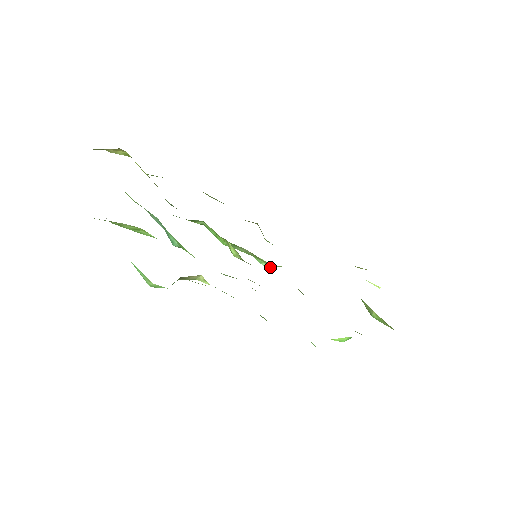
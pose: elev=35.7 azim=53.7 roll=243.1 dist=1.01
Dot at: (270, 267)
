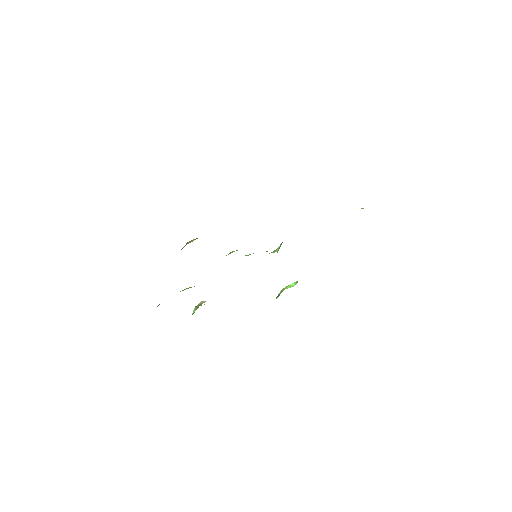
Dot at: (274, 252)
